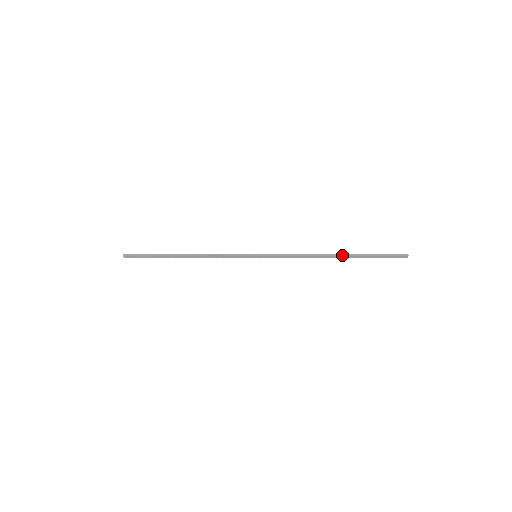
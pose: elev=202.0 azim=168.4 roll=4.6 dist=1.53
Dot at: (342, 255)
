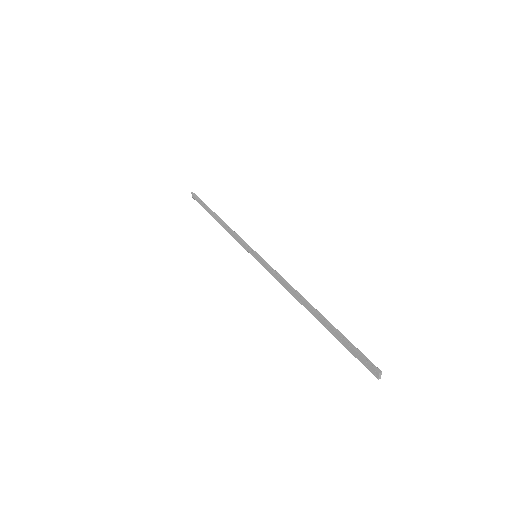
Dot at: (316, 311)
